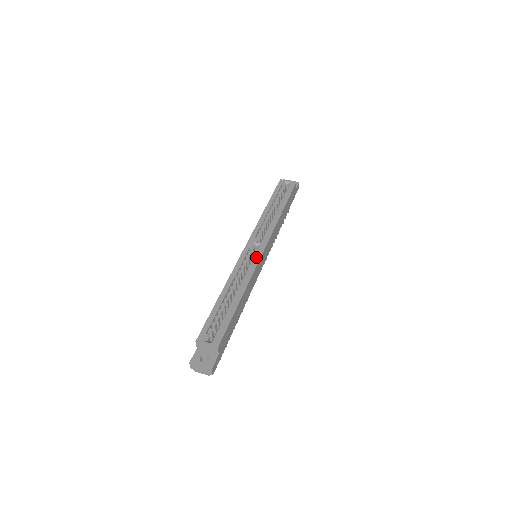
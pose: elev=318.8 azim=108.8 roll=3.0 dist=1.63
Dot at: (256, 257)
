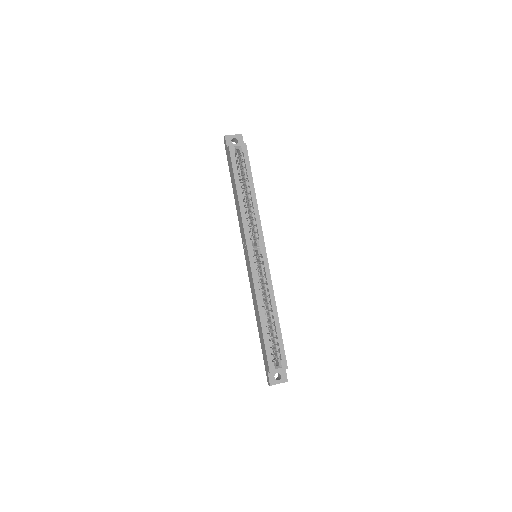
Dot at: (265, 266)
